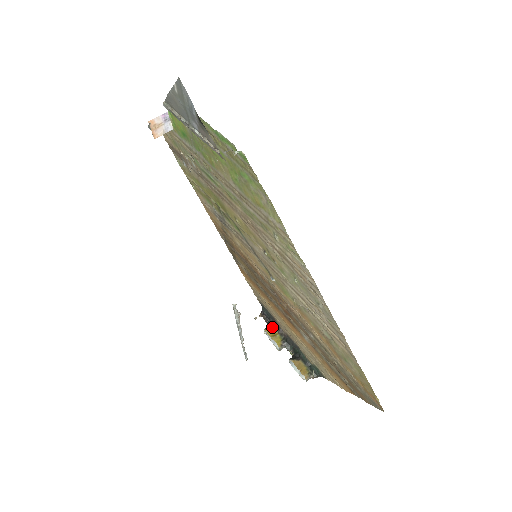
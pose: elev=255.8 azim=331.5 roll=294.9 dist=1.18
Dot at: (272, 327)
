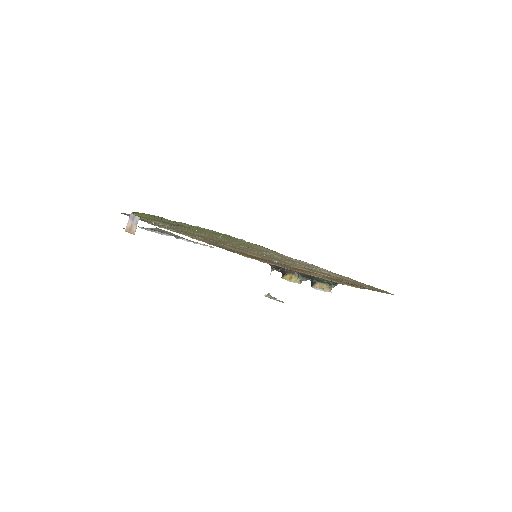
Dot at: (285, 273)
